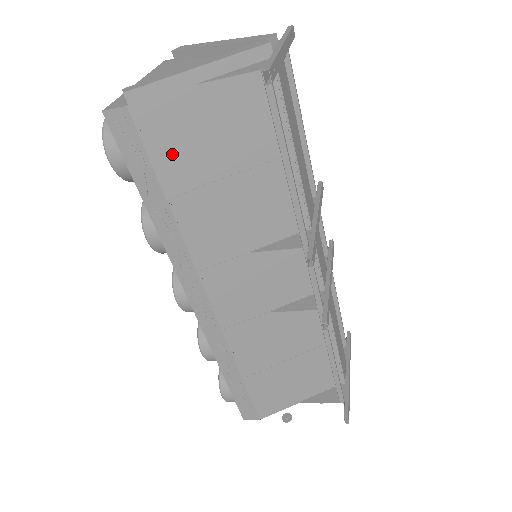
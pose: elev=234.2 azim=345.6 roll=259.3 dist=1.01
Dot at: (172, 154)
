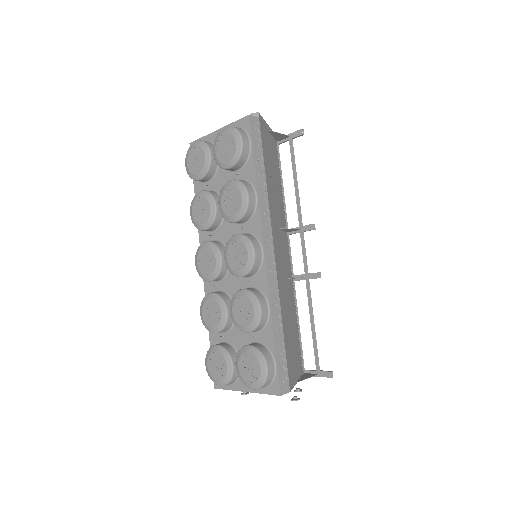
Dot at: (265, 151)
